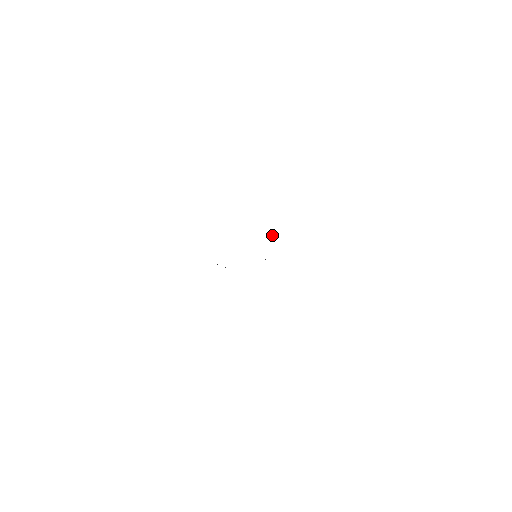
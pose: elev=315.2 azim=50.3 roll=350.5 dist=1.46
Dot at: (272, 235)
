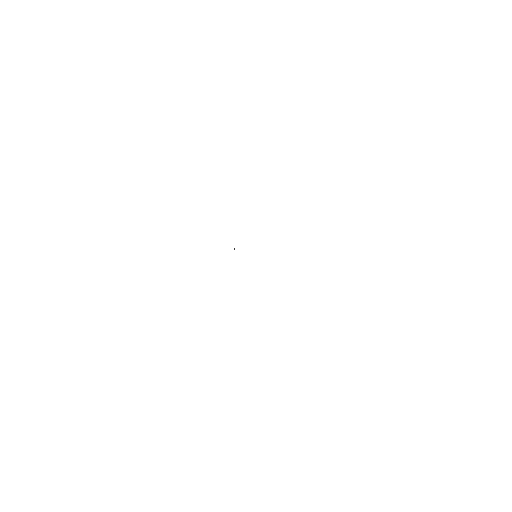
Dot at: occluded
